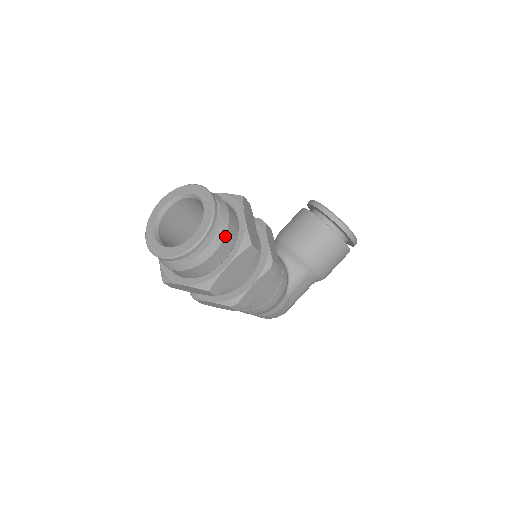
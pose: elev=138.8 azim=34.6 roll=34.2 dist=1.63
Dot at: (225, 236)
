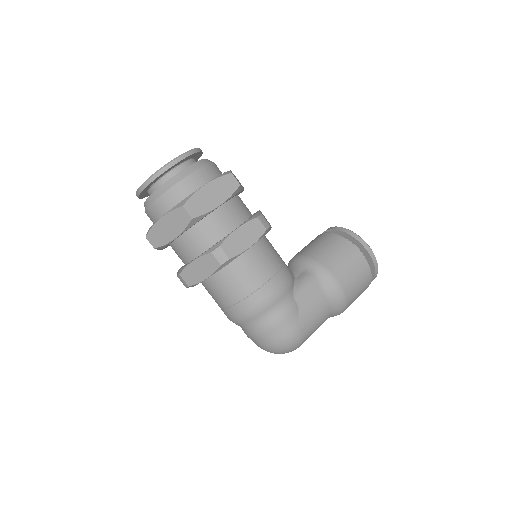
Dot at: (206, 166)
